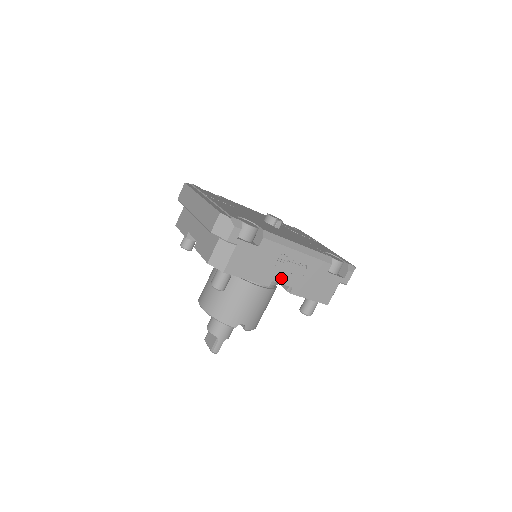
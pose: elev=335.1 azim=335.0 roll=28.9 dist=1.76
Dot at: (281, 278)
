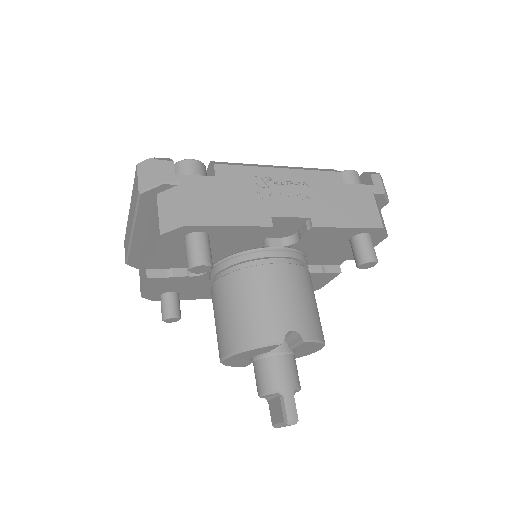
Dot at: (282, 210)
